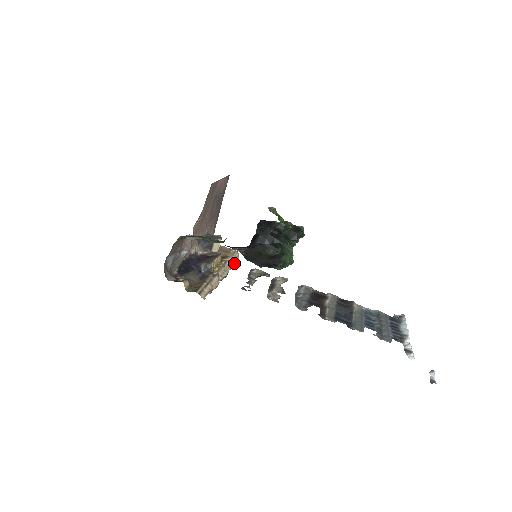
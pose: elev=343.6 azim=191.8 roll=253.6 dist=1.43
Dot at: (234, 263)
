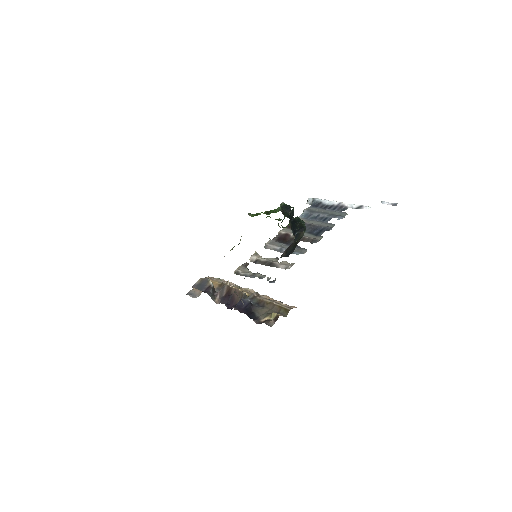
Dot at: occluded
